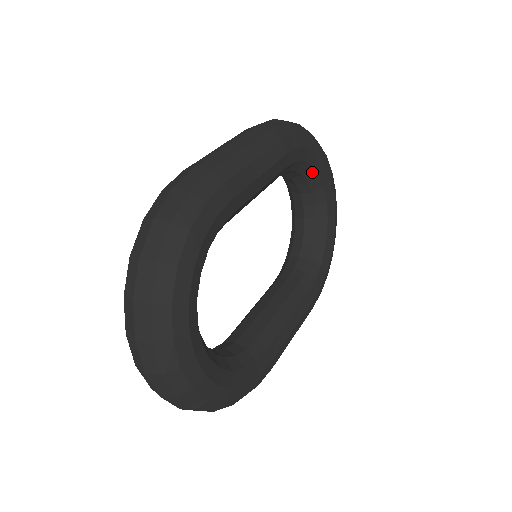
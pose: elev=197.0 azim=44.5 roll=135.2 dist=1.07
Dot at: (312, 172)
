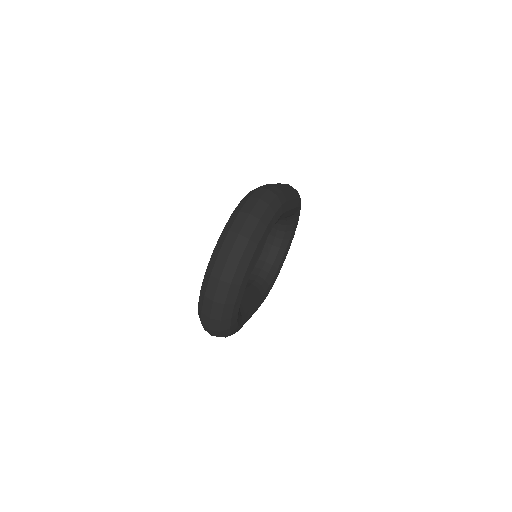
Dot at: (291, 226)
